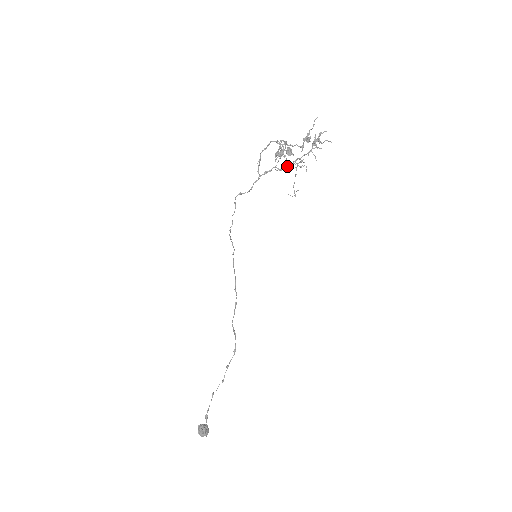
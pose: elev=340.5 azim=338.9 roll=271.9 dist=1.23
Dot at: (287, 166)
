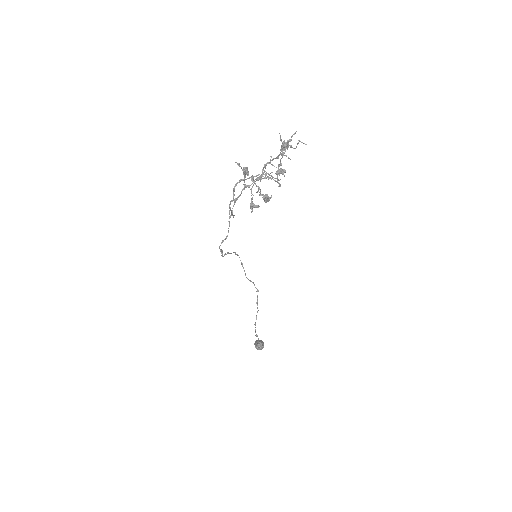
Dot at: occluded
